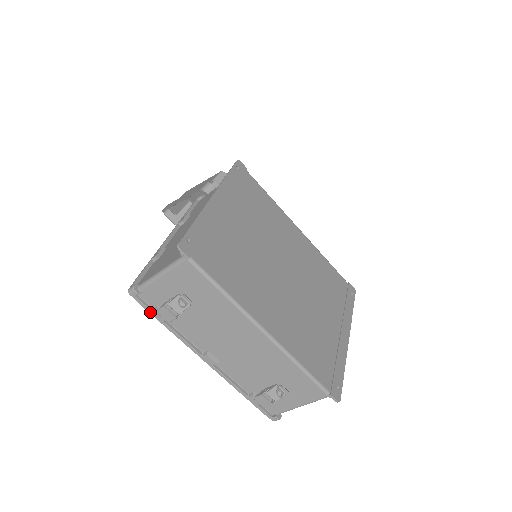
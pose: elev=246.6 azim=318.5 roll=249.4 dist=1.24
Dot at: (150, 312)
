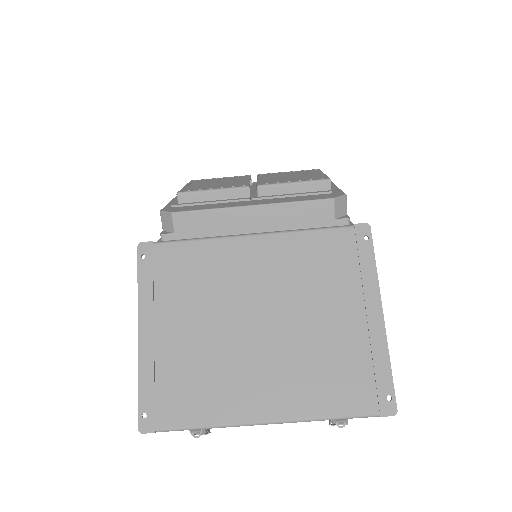
Dot at: occluded
